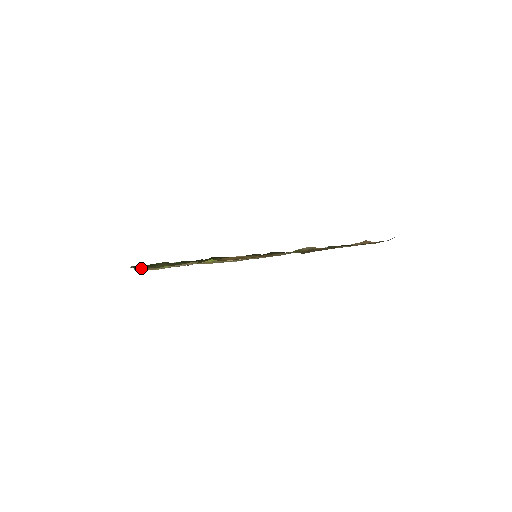
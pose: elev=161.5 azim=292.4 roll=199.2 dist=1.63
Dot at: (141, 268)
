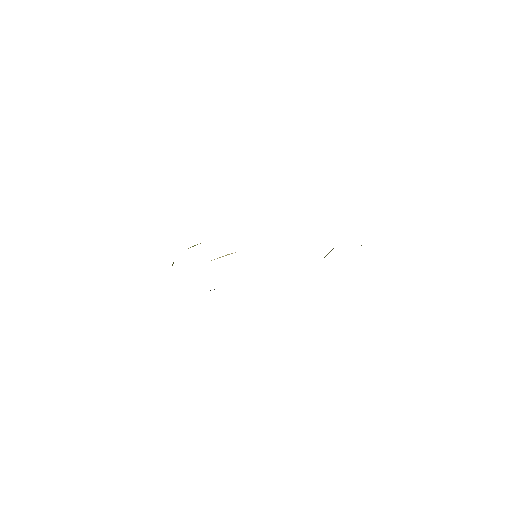
Dot at: occluded
